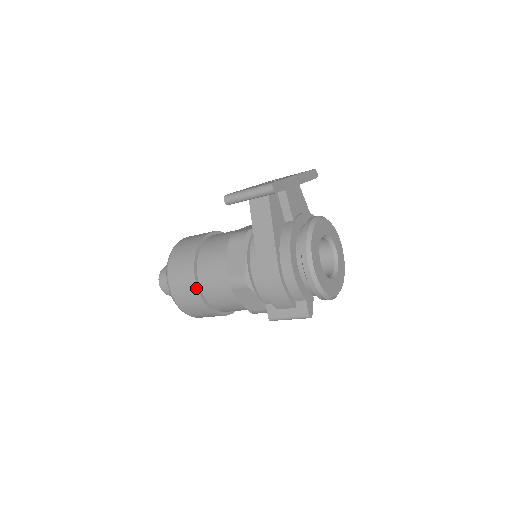
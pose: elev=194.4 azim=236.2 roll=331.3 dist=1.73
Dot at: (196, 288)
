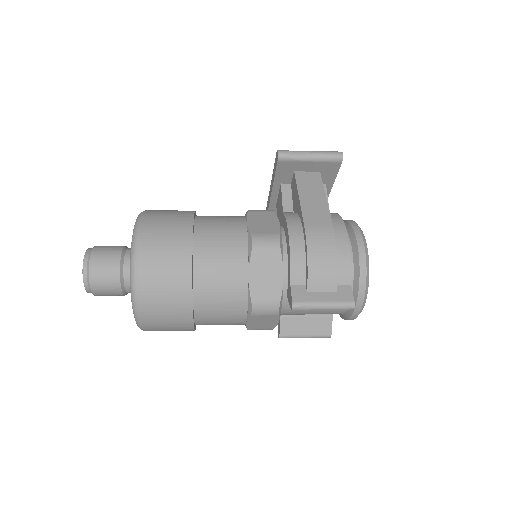
Dot at: (190, 243)
